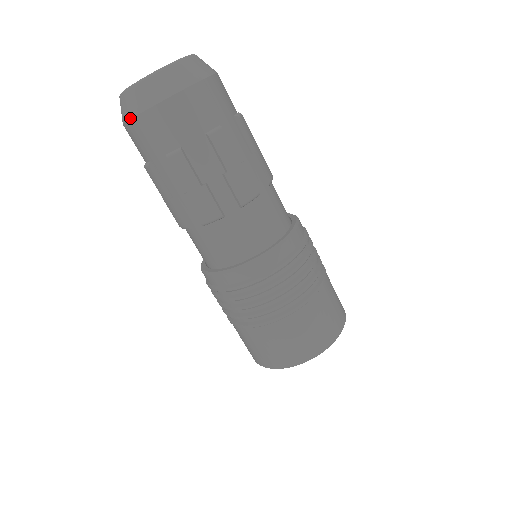
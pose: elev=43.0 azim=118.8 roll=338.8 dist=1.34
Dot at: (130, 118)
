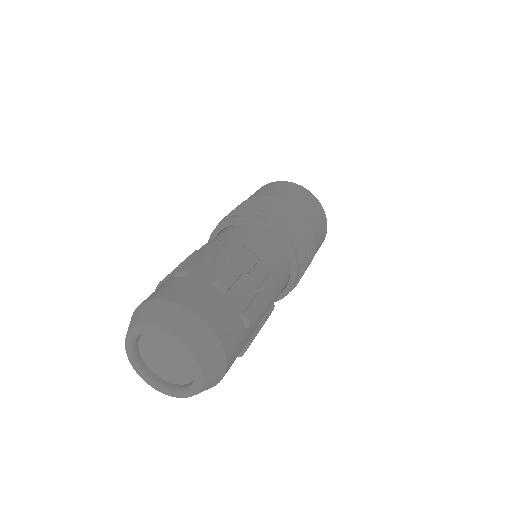
Dot at: occluded
